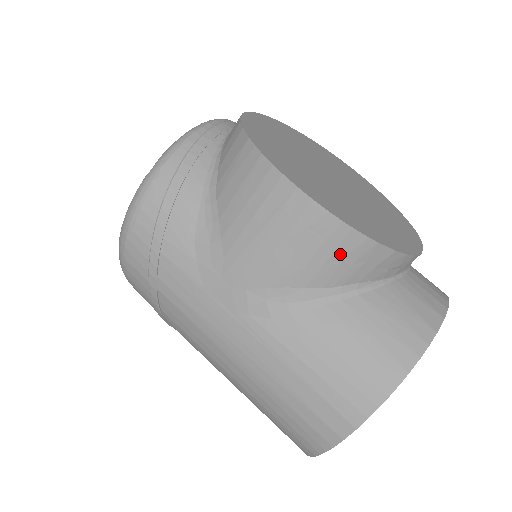
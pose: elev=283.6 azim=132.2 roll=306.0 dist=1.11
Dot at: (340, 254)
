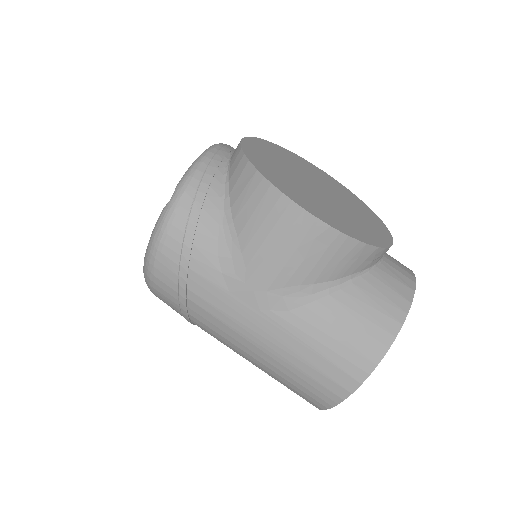
Dot at: (339, 256)
